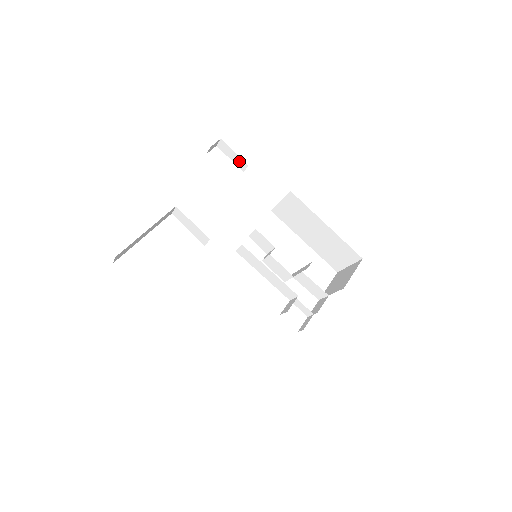
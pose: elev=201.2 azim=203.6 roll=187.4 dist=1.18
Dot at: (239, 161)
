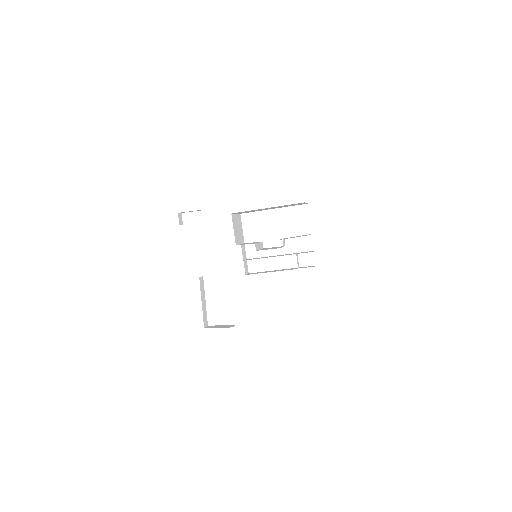
Dot at: occluded
